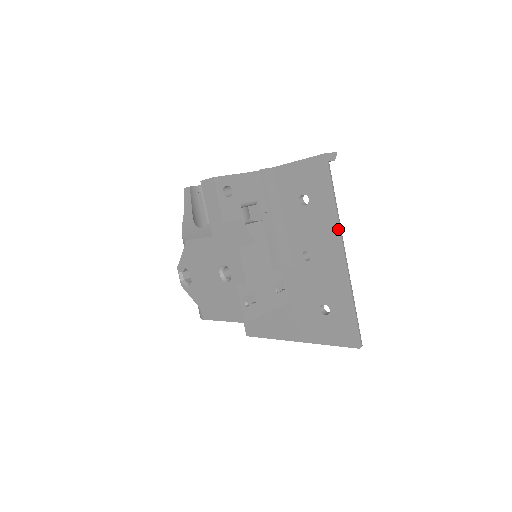
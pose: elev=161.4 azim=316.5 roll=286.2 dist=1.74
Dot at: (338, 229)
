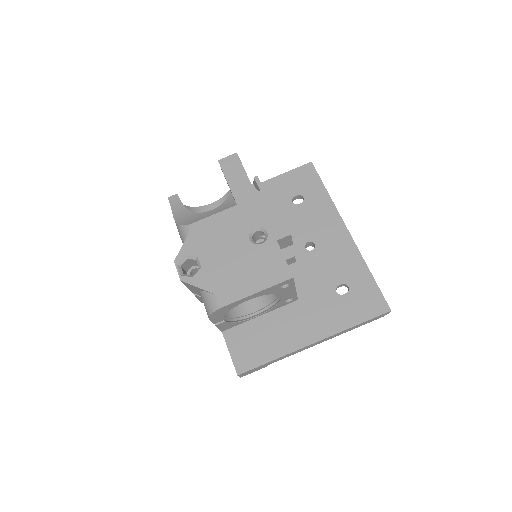
Dot at: (338, 212)
